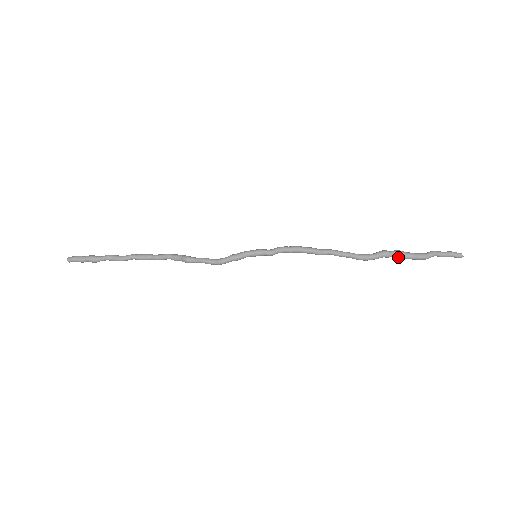
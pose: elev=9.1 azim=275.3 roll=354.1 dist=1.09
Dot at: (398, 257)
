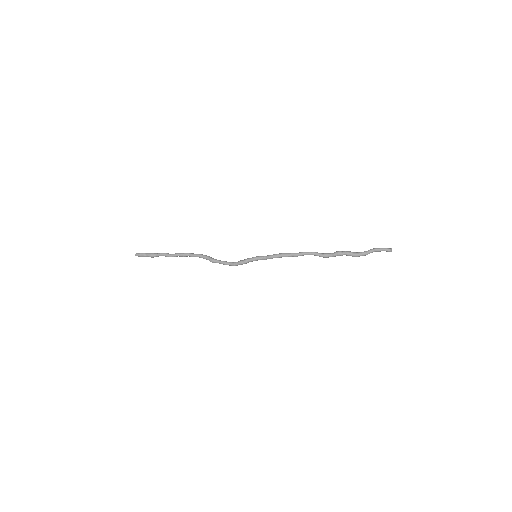
Dot at: (348, 255)
